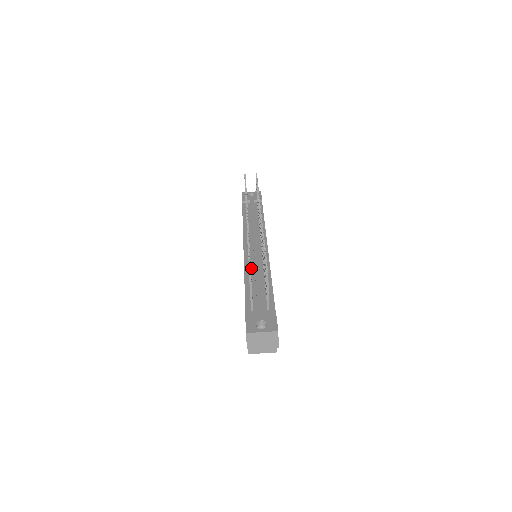
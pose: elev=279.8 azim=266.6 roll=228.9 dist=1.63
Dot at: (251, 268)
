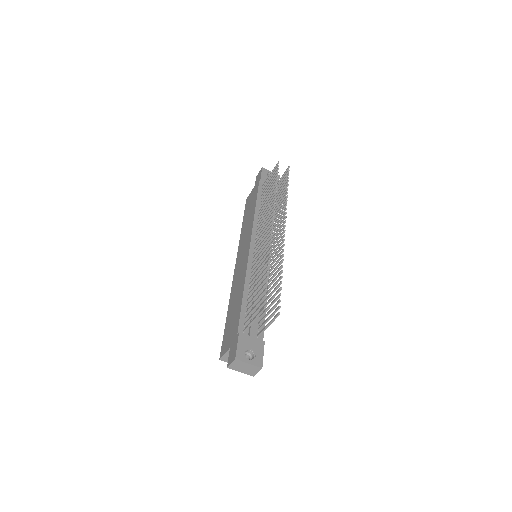
Dot at: occluded
